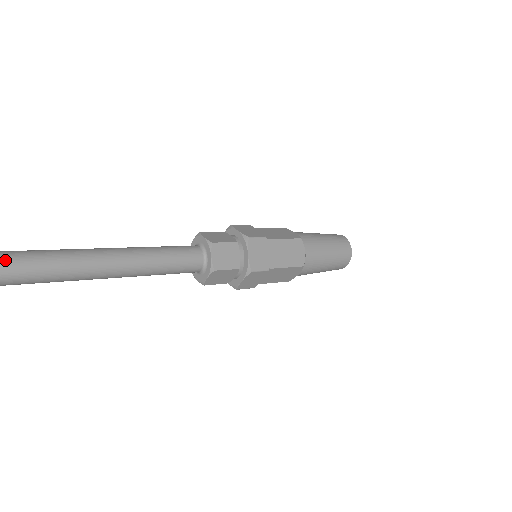
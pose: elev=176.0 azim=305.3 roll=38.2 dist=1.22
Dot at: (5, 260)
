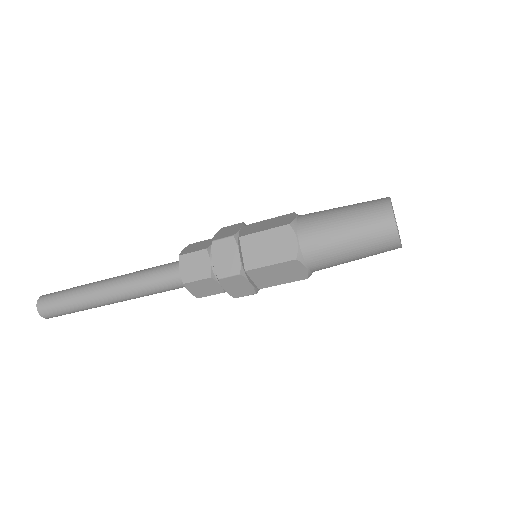
Dot at: occluded
